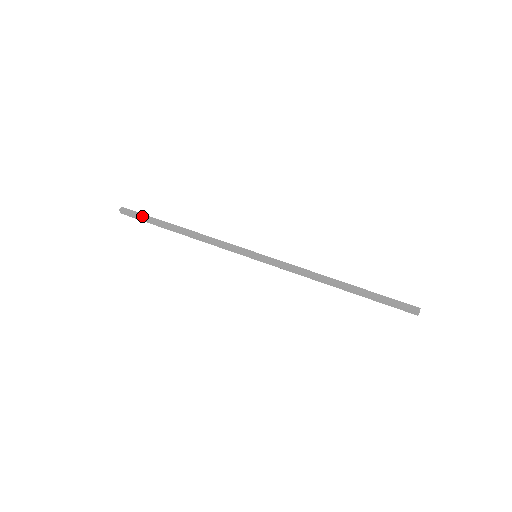
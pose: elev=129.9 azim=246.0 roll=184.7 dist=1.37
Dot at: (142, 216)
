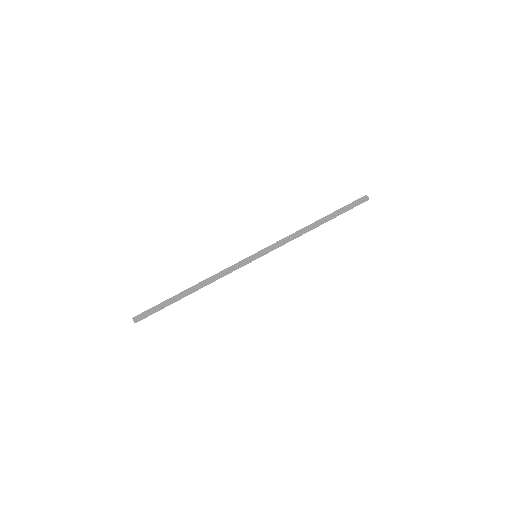
Dot at: (155, 308)
